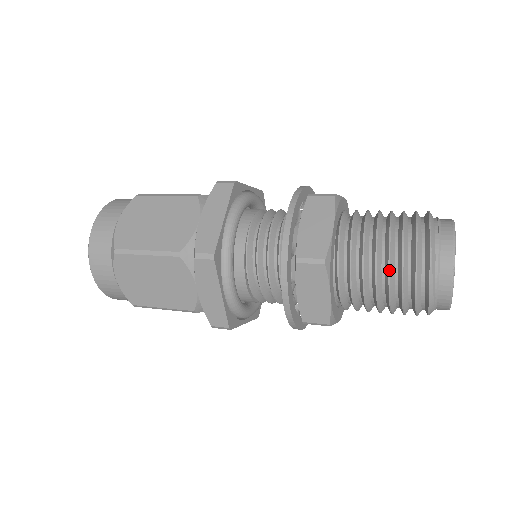
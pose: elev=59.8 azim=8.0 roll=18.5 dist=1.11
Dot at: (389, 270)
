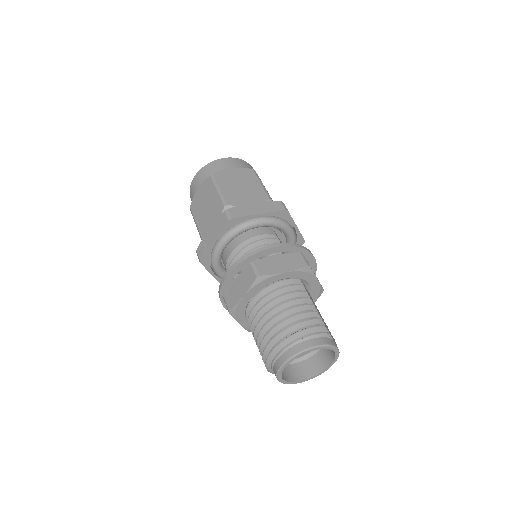
Dot at: (256, 342)
